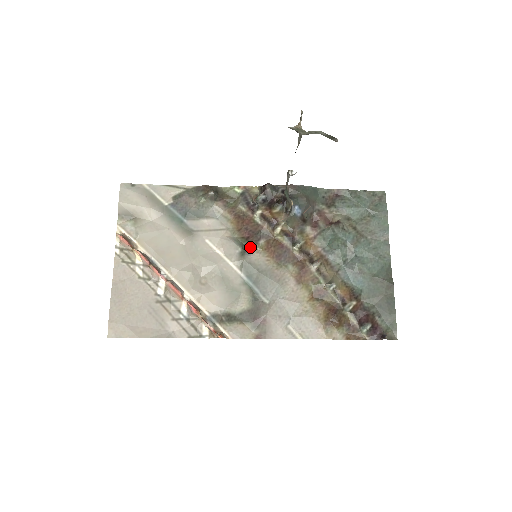
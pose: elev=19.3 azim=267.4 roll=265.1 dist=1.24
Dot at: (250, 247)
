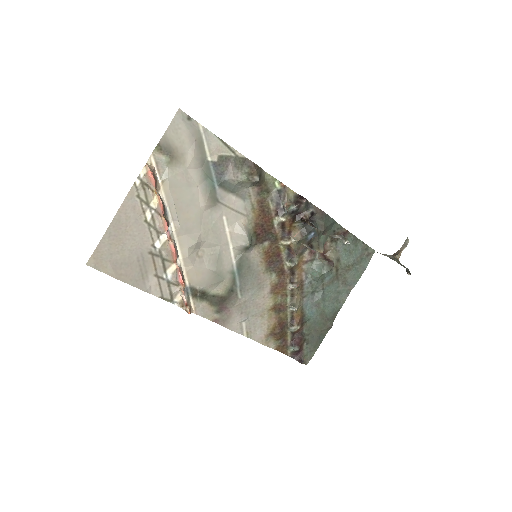
Dot at: (255, 244)
